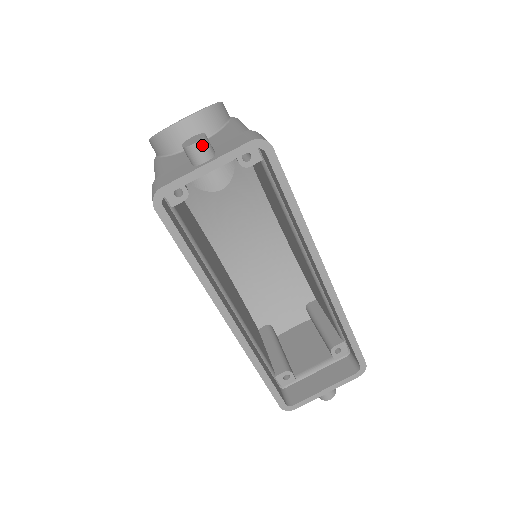
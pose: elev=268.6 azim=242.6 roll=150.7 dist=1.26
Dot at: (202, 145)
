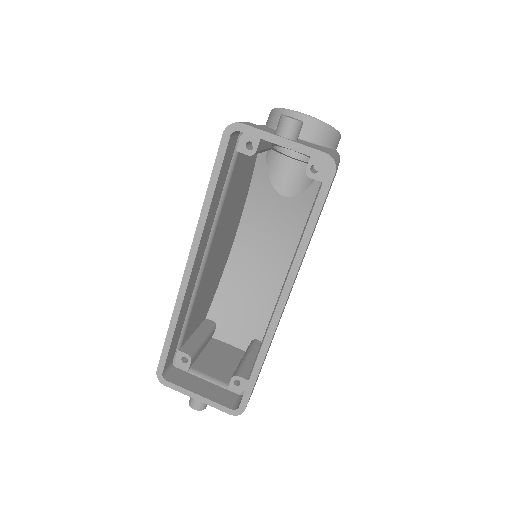
Dot at: (293, 124)
